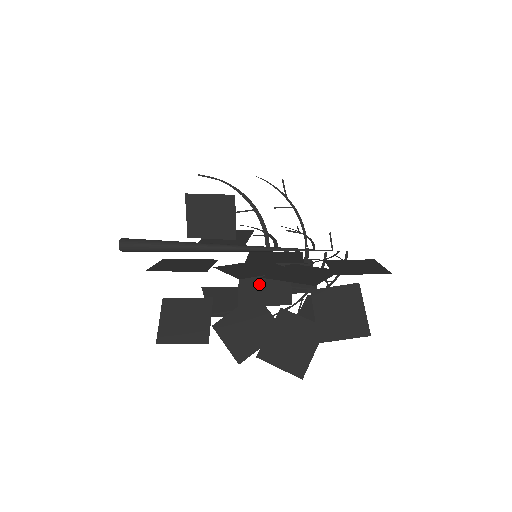
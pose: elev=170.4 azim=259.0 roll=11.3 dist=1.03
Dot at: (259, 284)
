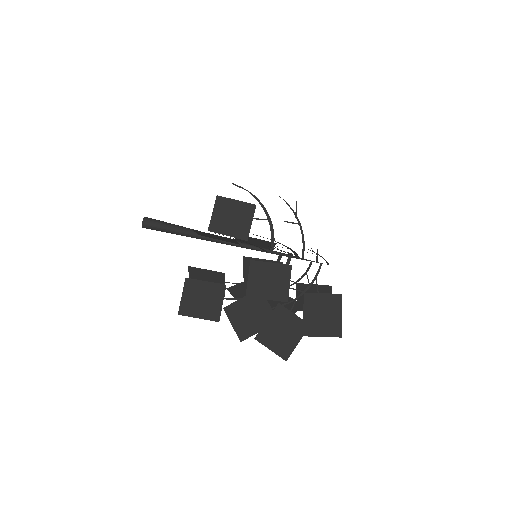
Dot at: occluded
